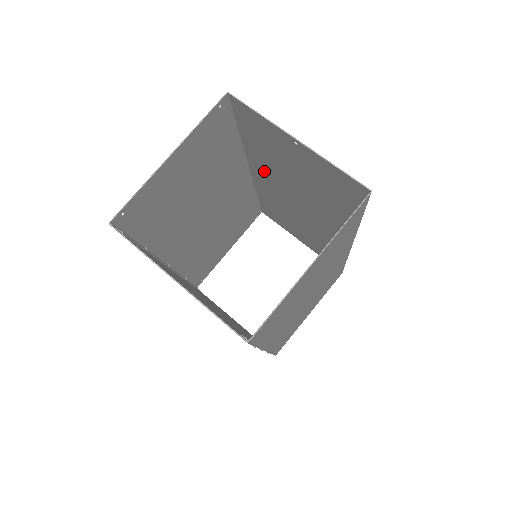
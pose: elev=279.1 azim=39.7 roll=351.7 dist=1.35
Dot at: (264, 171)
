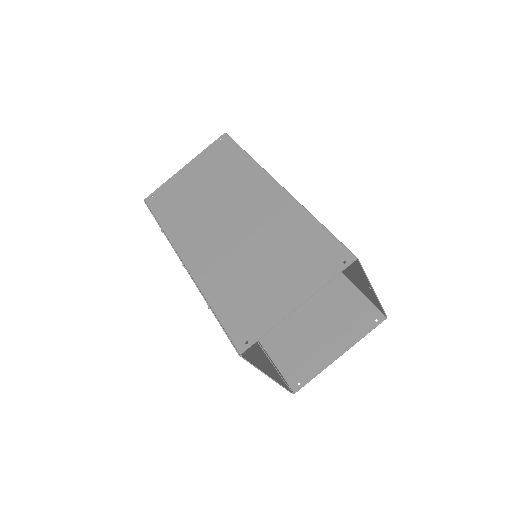
Dot at: occluded
